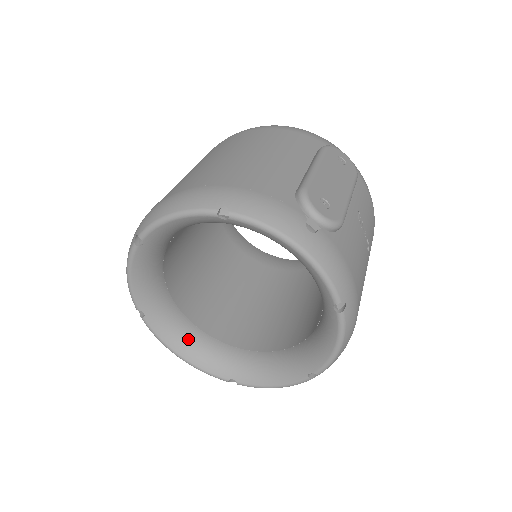
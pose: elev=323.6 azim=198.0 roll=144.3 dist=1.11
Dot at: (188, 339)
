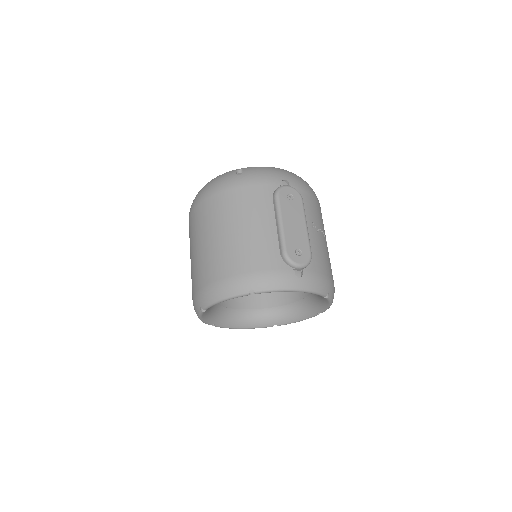
Dot at: (241, 319)
